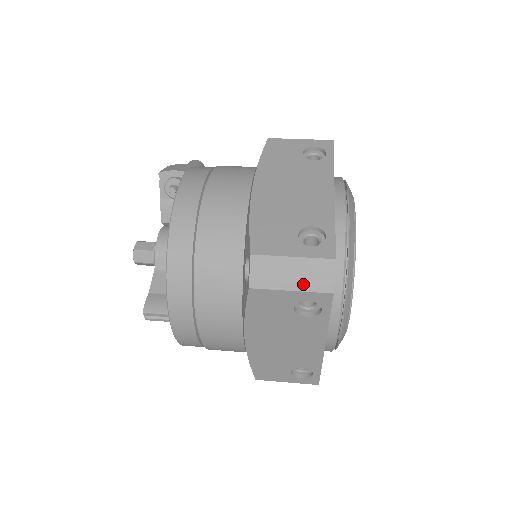
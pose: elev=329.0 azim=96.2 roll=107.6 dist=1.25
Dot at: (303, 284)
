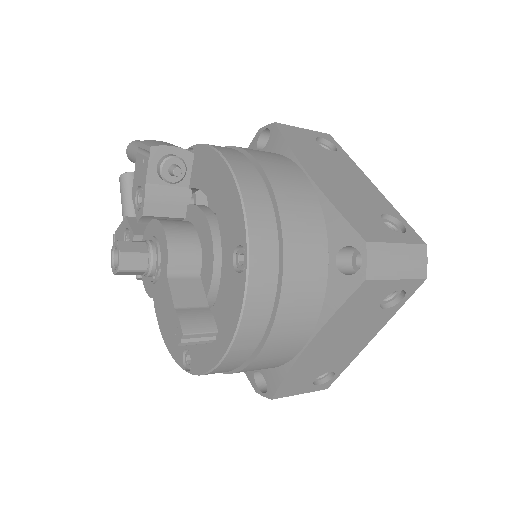
Dot at: (407, 271)
